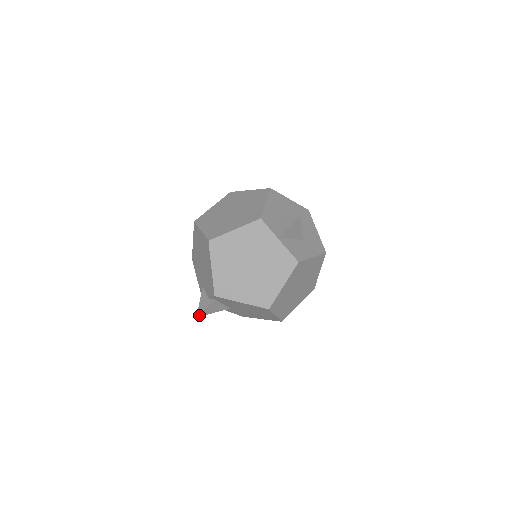
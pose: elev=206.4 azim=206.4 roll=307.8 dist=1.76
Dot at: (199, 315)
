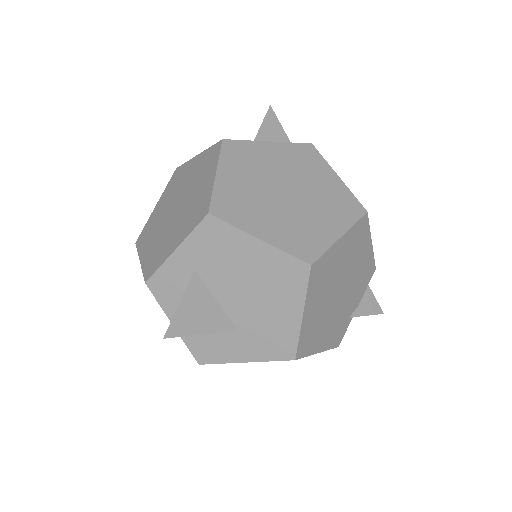
Dot at: occluded
